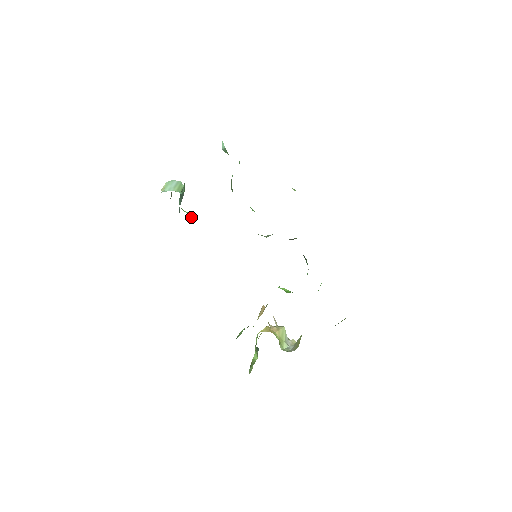
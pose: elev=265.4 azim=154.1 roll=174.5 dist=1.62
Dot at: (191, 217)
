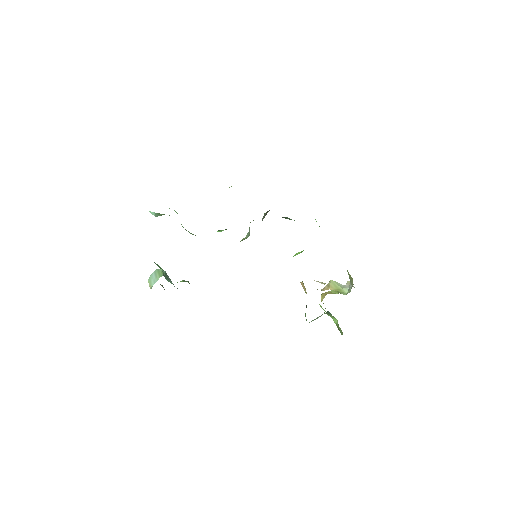
Dot at: occluded
